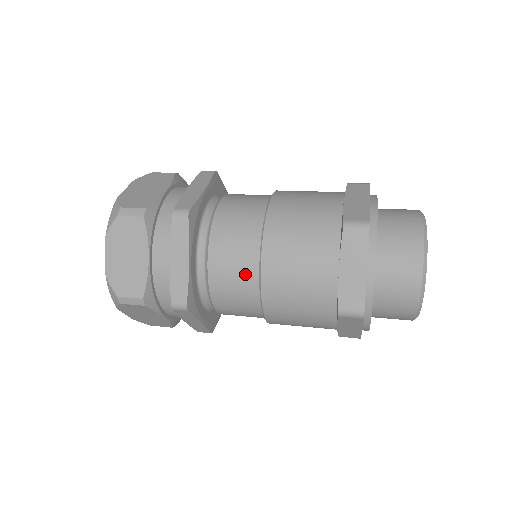
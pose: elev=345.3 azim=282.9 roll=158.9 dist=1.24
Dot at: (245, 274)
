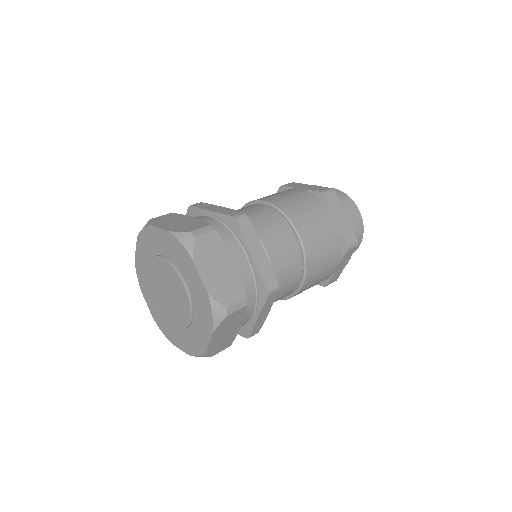
Dot at: occluded
